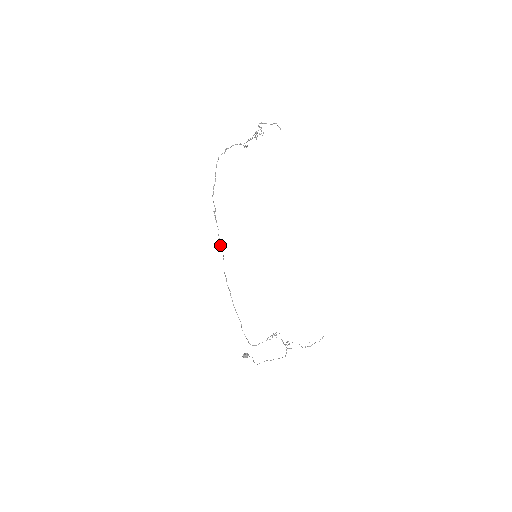
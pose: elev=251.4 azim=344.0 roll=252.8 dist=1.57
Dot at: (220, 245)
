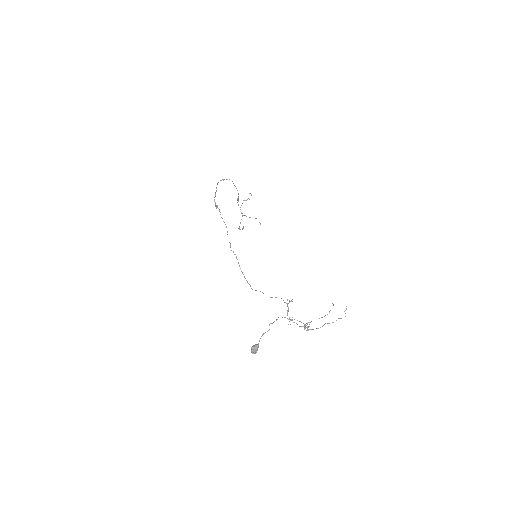
Dot at: occluded
